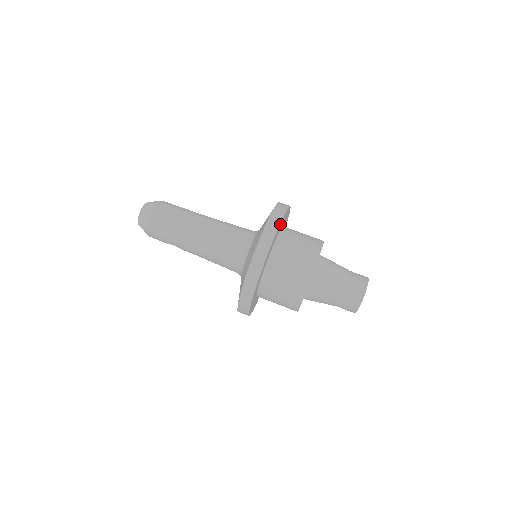
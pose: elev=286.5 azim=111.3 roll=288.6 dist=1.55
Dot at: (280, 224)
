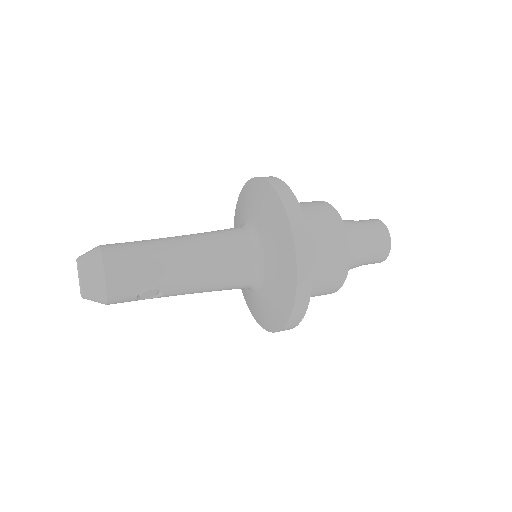
Dot at: occluded
